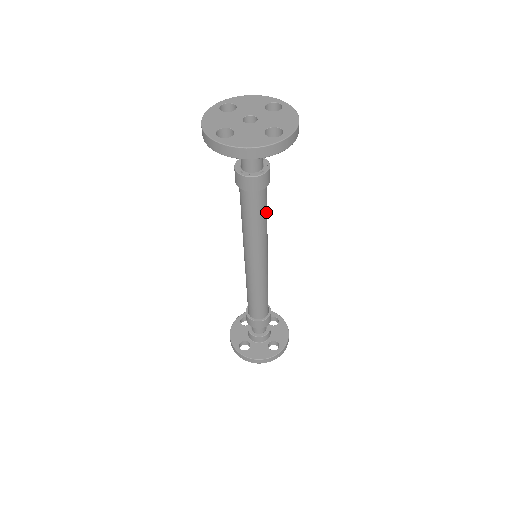
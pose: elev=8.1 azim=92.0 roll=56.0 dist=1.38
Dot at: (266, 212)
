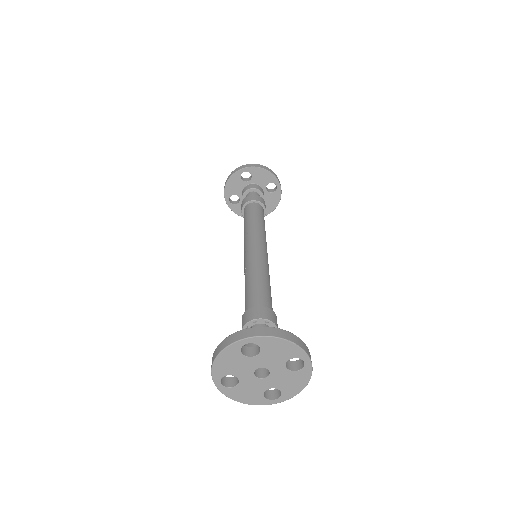
Dot at: occluded
